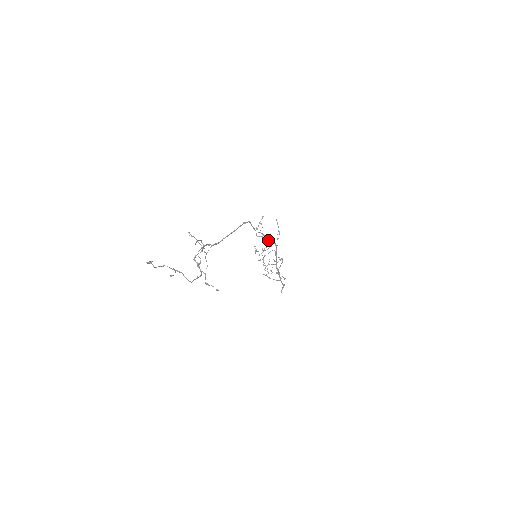
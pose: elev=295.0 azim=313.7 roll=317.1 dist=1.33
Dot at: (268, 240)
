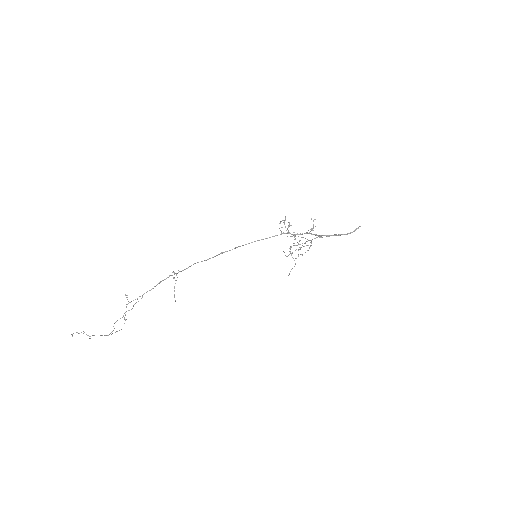
Dot at: (292, 234)
